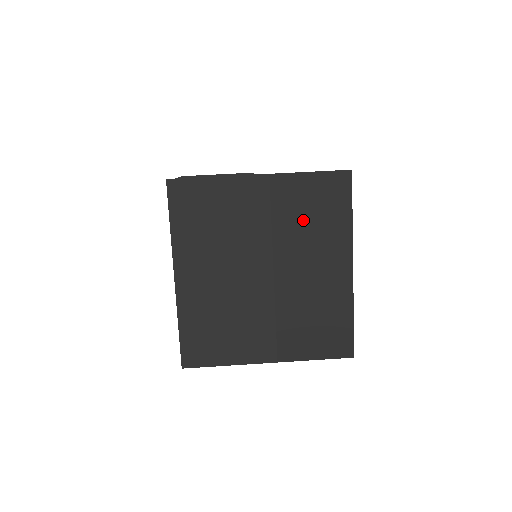
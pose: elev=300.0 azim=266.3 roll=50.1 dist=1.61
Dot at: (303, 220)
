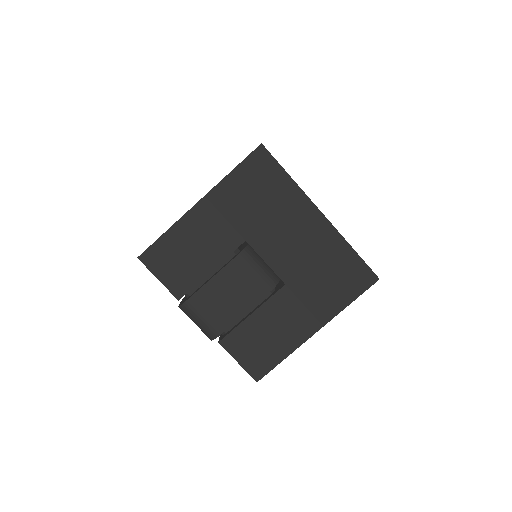
Dot at: occluded
